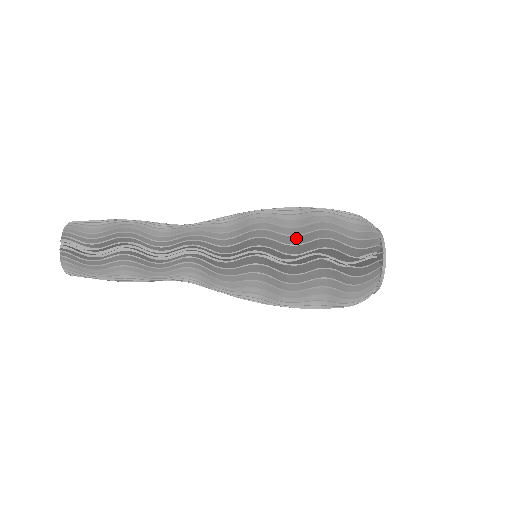
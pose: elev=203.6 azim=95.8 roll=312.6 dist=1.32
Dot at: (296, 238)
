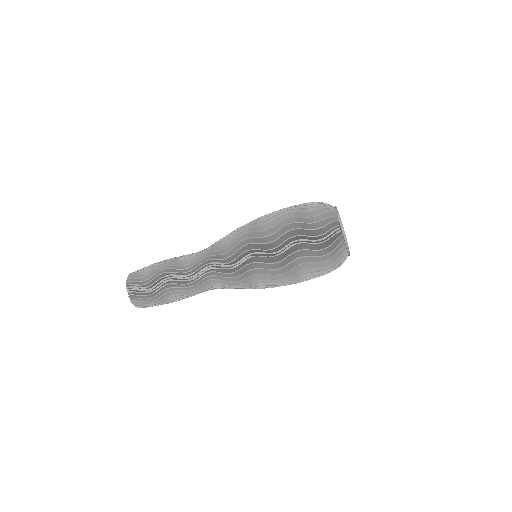
Dot at: occluded
